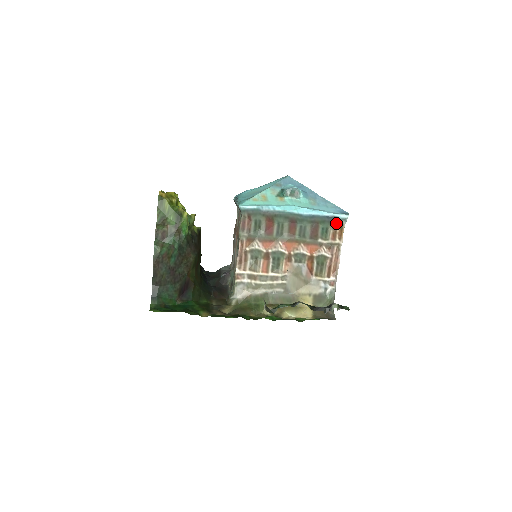
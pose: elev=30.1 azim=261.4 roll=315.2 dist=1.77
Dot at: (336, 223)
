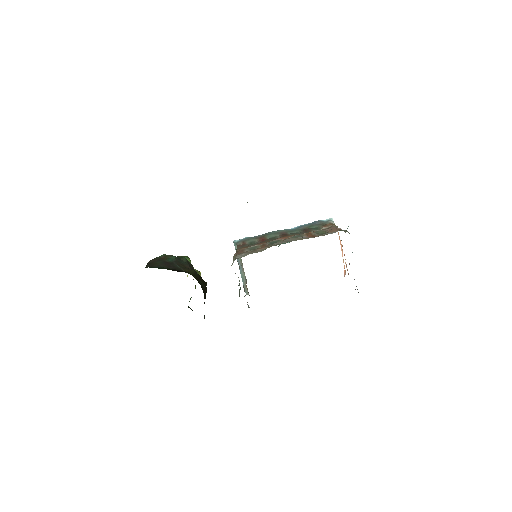
Dot at: (324, 224)
